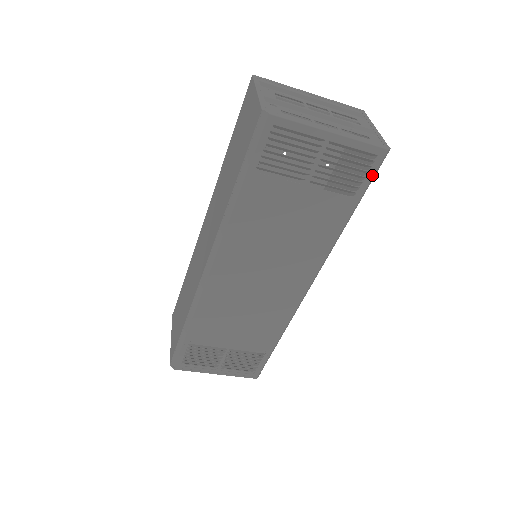
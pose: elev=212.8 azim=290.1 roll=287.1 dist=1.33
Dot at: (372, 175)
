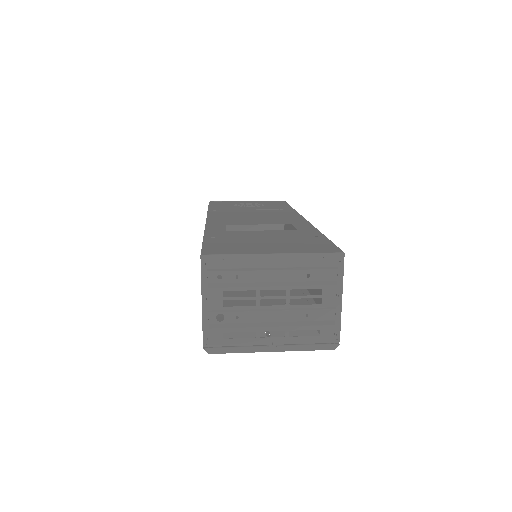
Dot at: occluded
